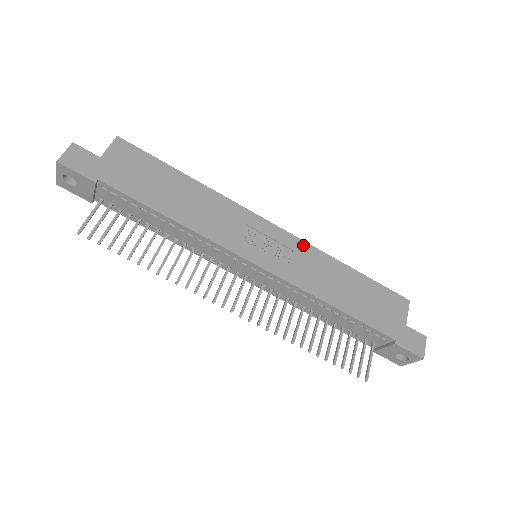
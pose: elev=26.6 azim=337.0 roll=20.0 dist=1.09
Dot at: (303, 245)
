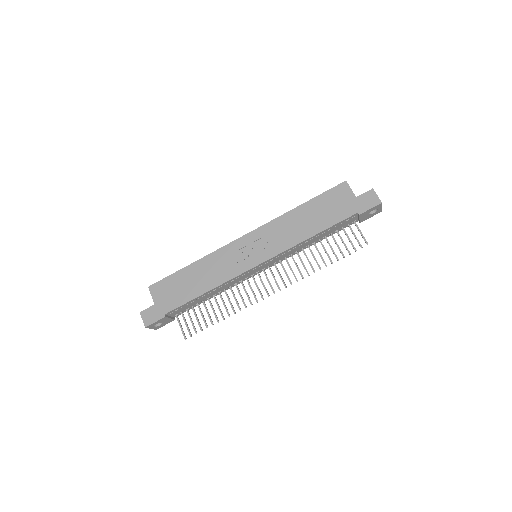
Dot at: (267, 226)
